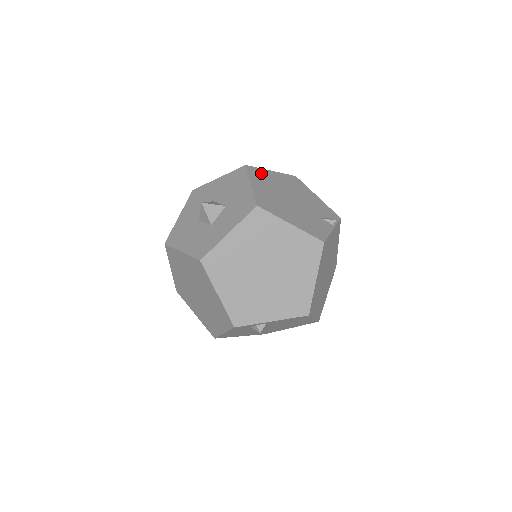
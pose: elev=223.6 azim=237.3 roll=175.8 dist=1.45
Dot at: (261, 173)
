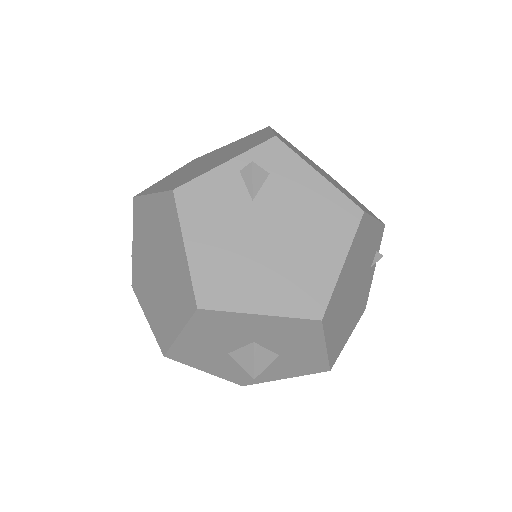
Dot at: (334, 301)
